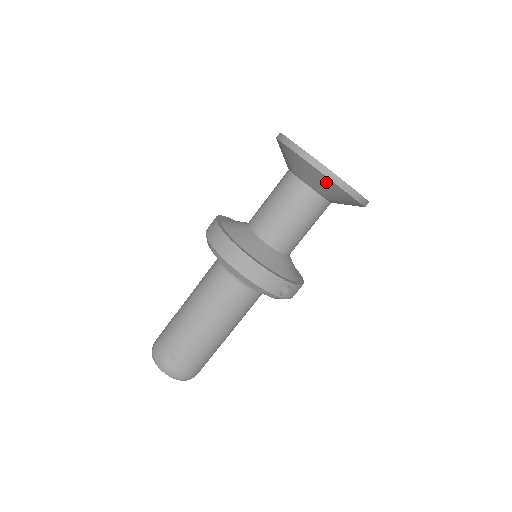
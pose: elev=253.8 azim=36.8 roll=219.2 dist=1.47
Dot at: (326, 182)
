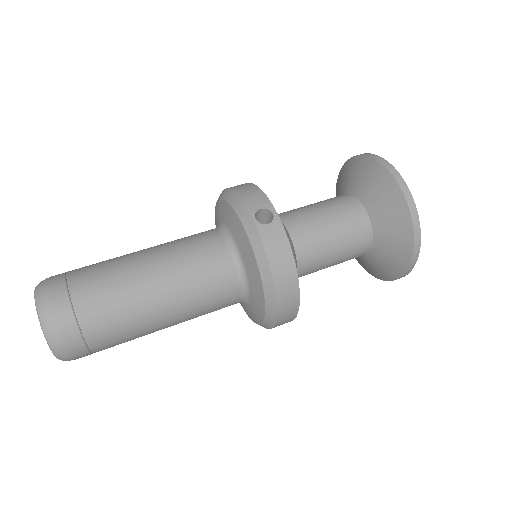
Dot at: (363, 165)
